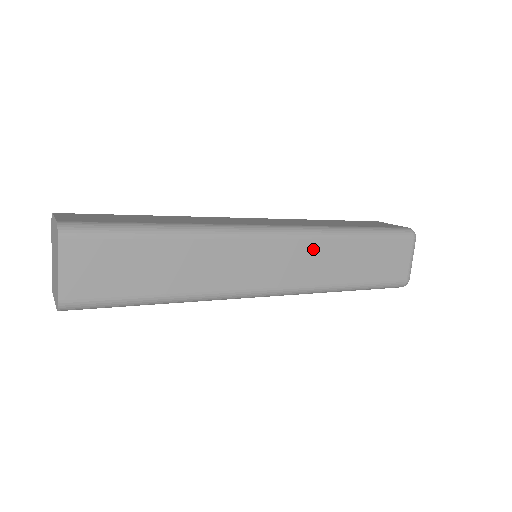
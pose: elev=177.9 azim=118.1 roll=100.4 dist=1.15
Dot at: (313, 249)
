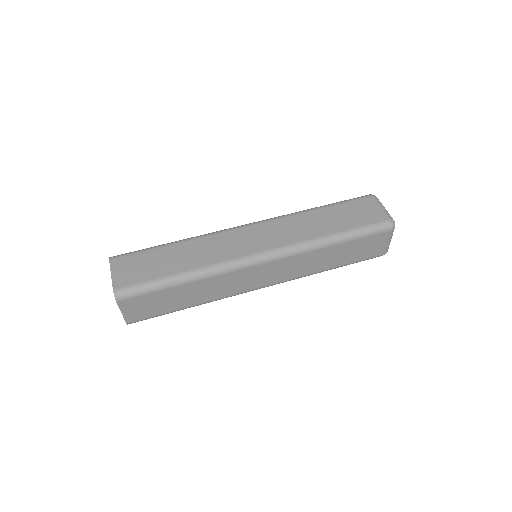
Dot at: (296, 260)
